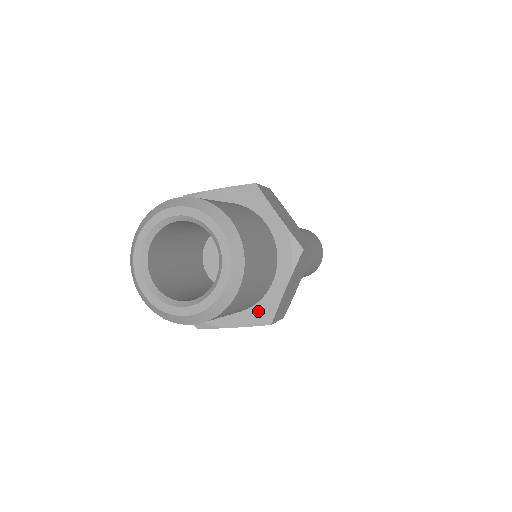
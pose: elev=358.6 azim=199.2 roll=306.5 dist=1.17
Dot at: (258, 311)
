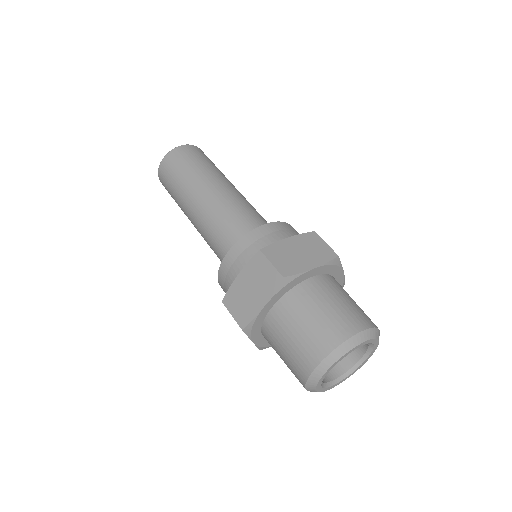
Dot at: occluded
